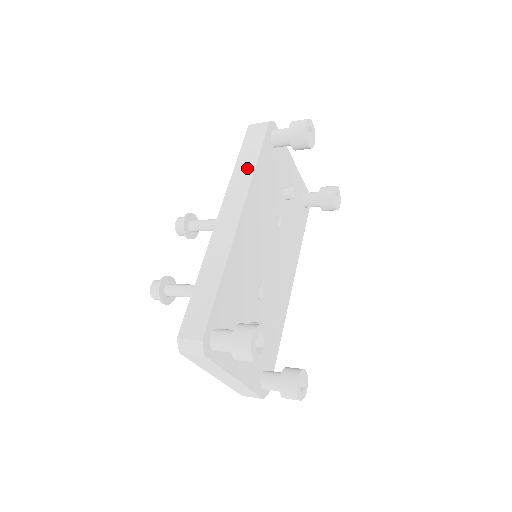
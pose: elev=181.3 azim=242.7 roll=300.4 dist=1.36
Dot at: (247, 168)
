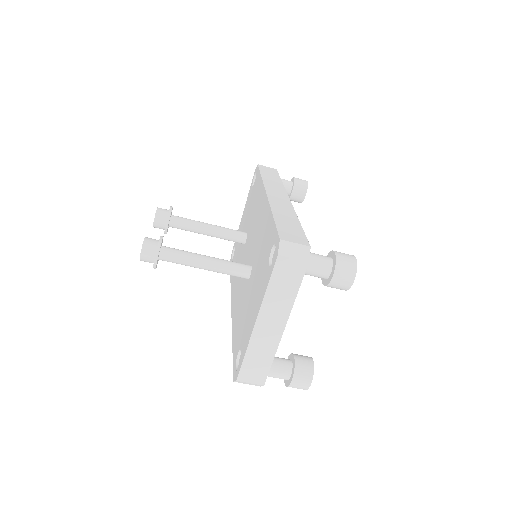
Dot at: (275, 181)
